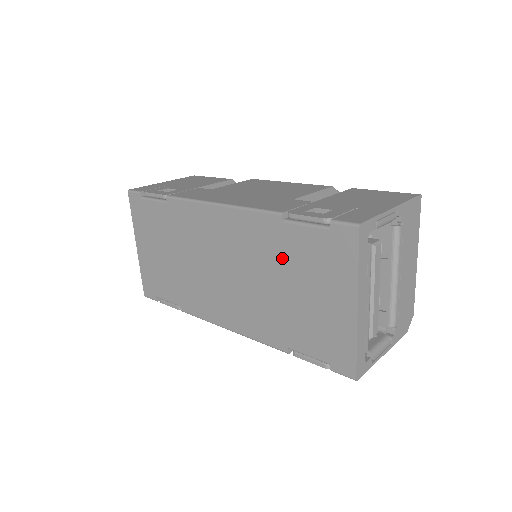
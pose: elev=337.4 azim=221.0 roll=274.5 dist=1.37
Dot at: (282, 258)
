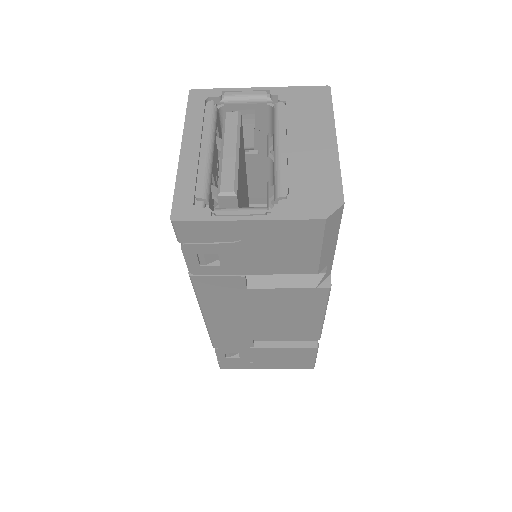
Dot at: occluded
